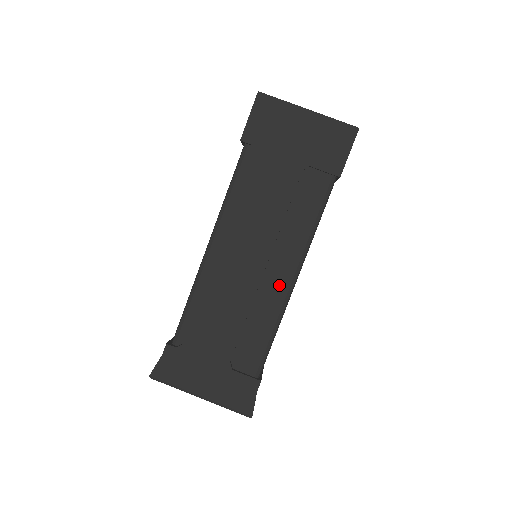
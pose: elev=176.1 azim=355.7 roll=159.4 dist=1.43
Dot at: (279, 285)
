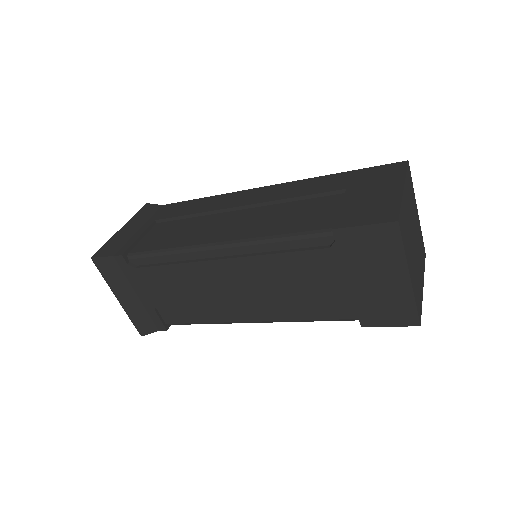
Dot at: (238, 314)
